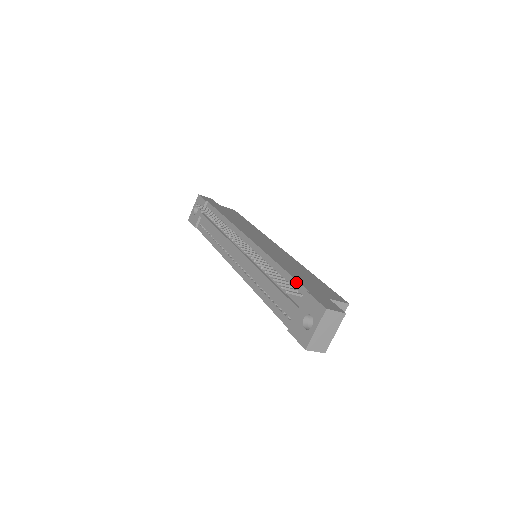
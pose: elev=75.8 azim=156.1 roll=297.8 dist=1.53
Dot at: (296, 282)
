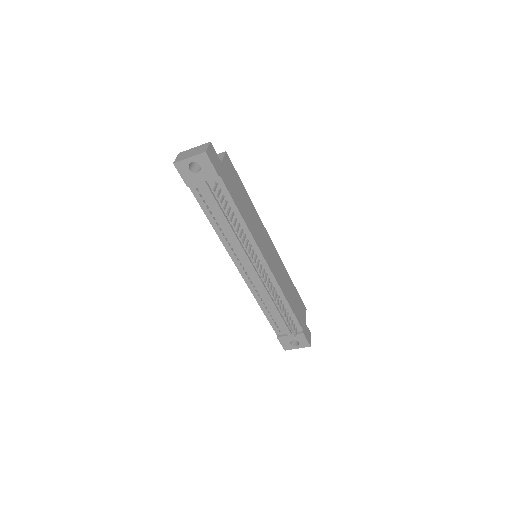
Dot at: (297, 321)
